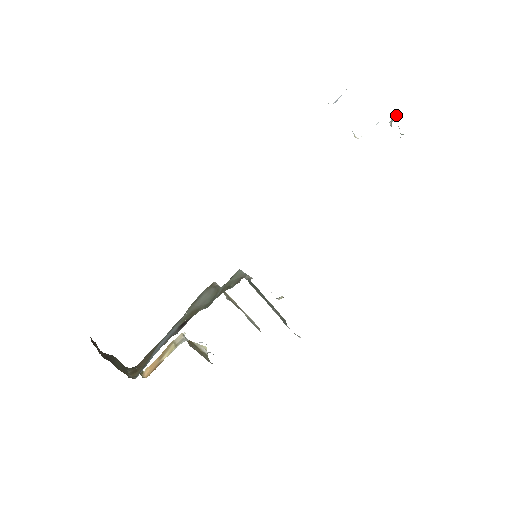
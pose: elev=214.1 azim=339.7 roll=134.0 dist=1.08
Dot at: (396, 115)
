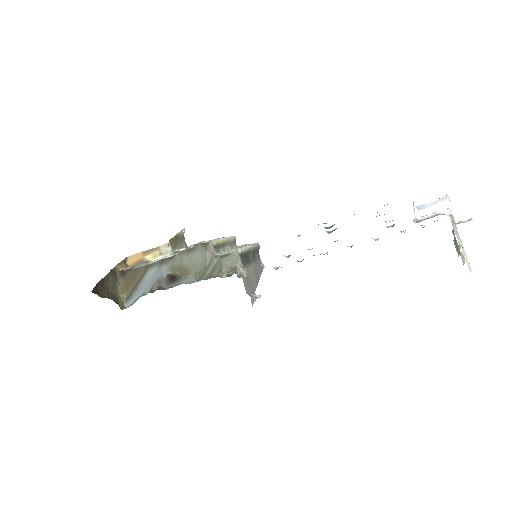
Dot at: (469, 220)
